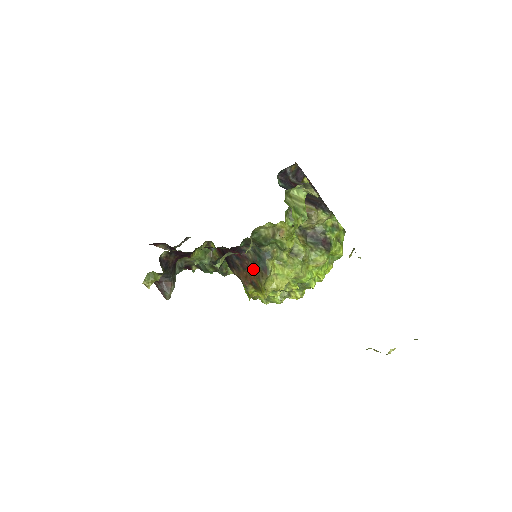
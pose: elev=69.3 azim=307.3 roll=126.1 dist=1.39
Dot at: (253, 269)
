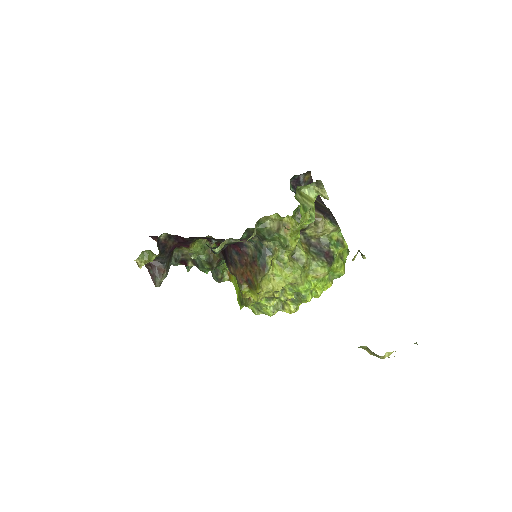
Dot at: (251, 265)
